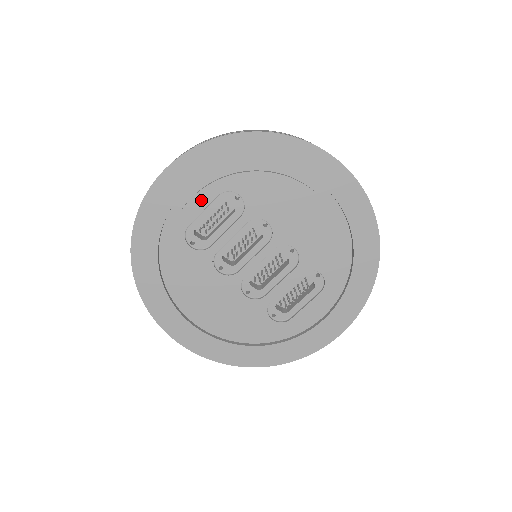
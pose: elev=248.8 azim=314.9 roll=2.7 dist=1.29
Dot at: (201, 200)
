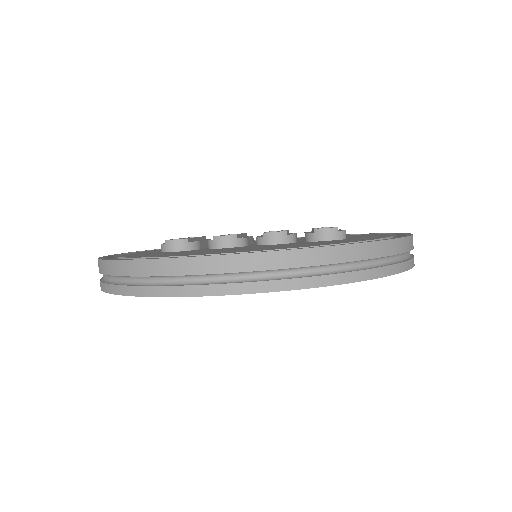
Dot at: occluded
